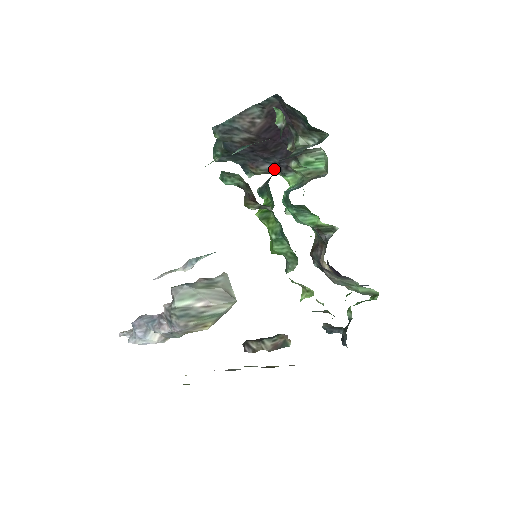
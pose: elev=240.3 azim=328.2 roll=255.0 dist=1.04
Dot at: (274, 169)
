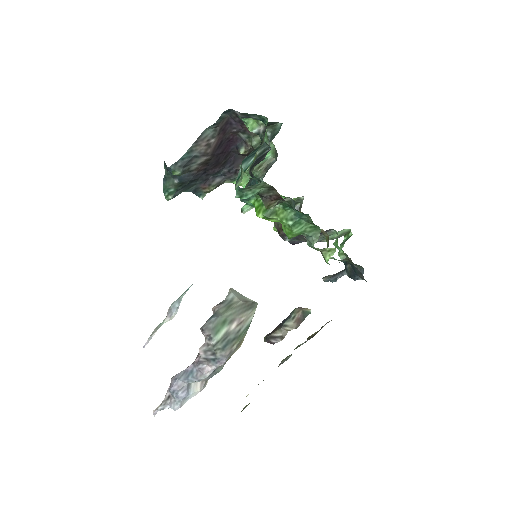
Dot at: (223, 180)
